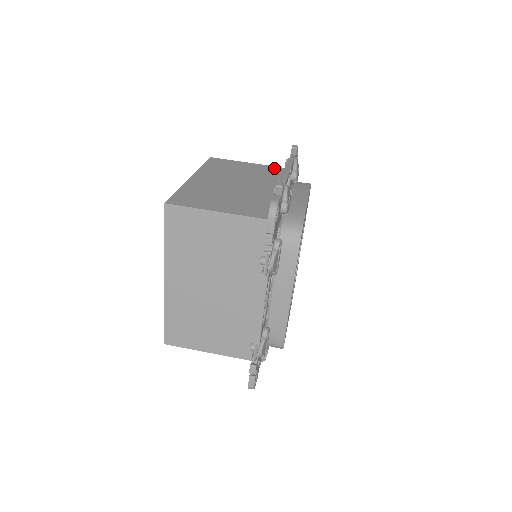
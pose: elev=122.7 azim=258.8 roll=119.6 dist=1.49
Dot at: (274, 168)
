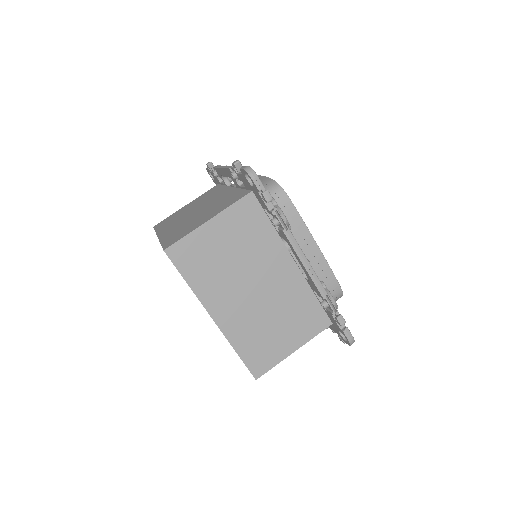
Dot at: (242, 209)
